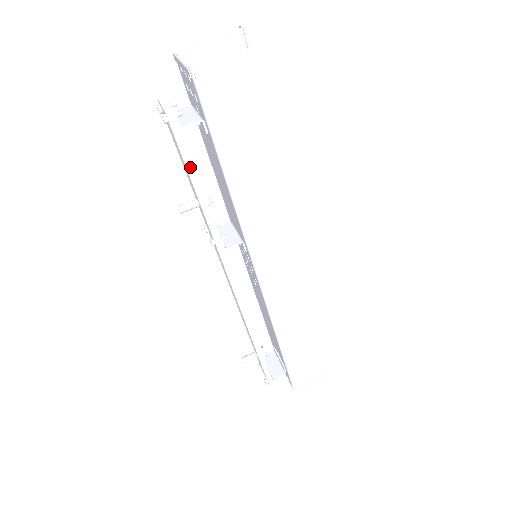
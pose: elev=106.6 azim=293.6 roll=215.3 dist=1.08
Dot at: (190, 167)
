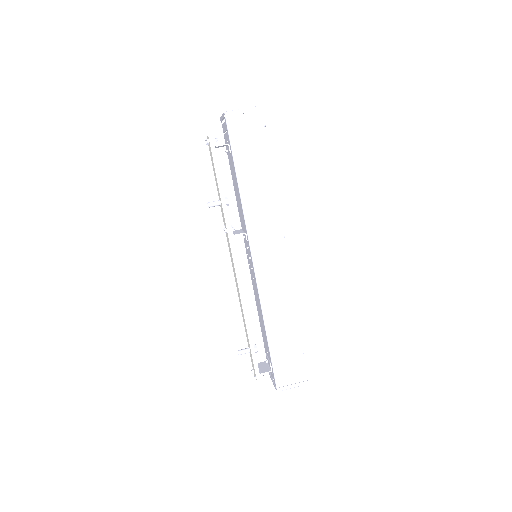
Dot at: (218, 171)
